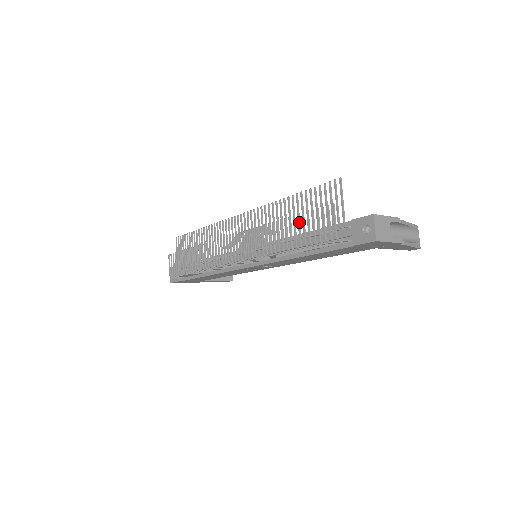
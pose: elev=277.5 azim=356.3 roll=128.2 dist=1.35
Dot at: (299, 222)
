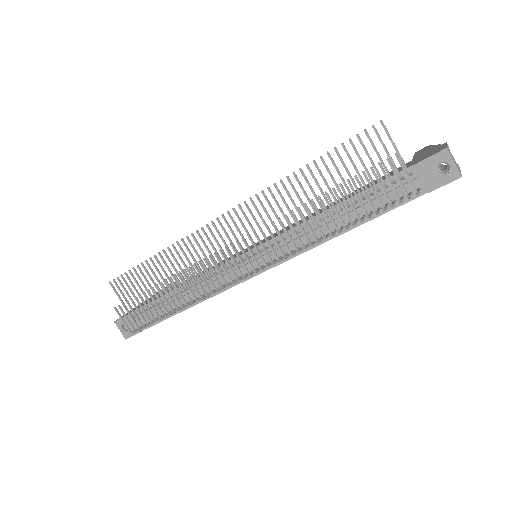
Dot at: (346, 193)
